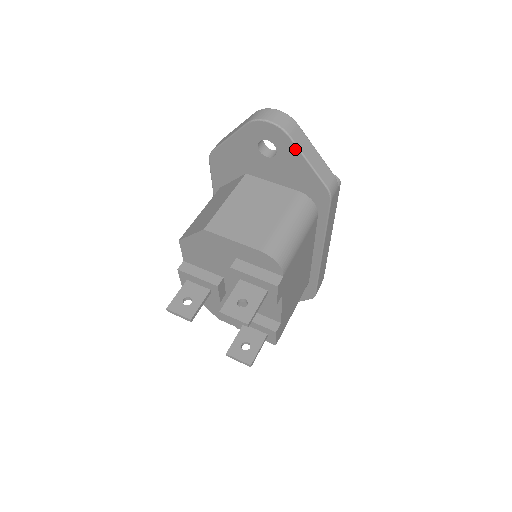
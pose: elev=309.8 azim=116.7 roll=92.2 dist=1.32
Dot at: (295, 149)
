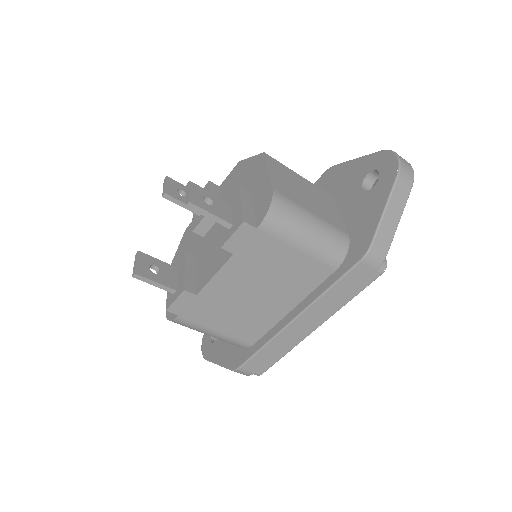
Dot at: (389, 190)
